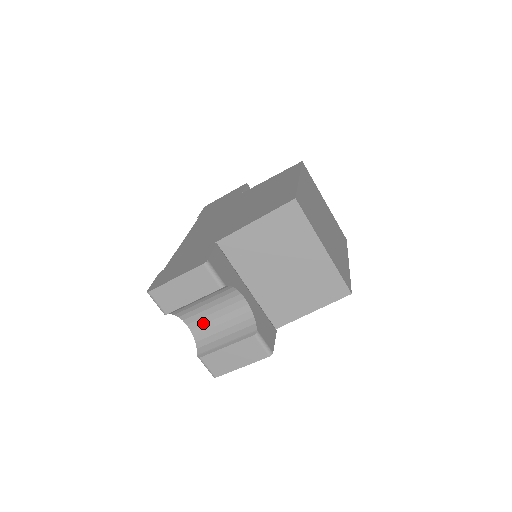
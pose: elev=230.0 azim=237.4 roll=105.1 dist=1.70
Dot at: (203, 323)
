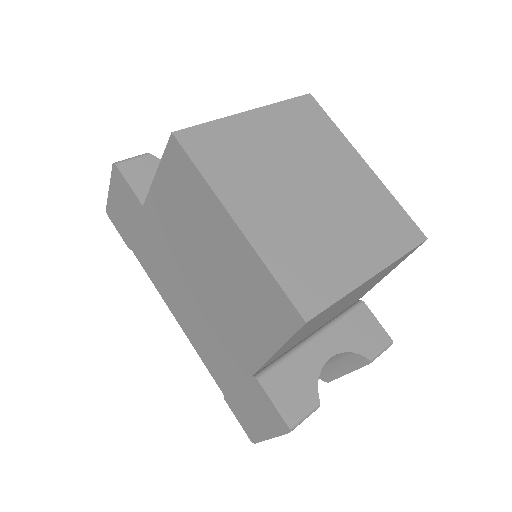
Dot at: occluded
